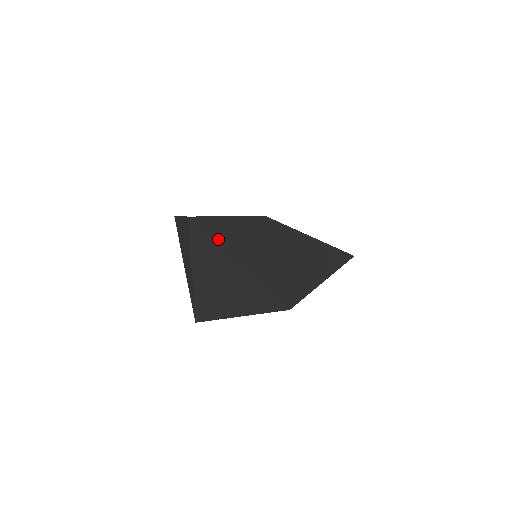
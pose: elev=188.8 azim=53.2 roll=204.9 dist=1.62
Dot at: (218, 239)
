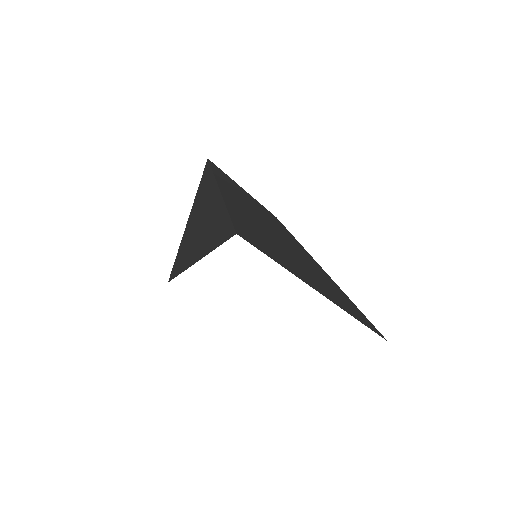
Dot at: (217, 176)
